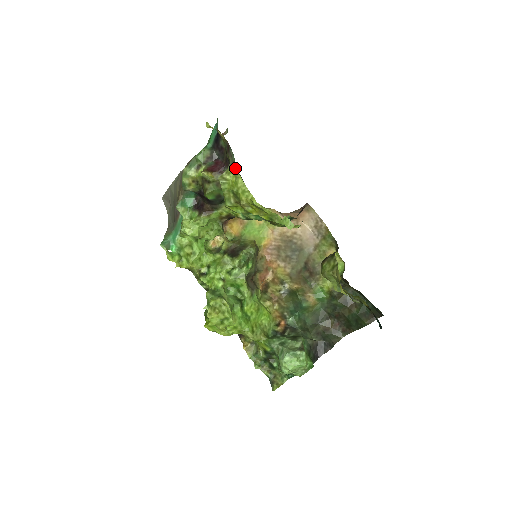
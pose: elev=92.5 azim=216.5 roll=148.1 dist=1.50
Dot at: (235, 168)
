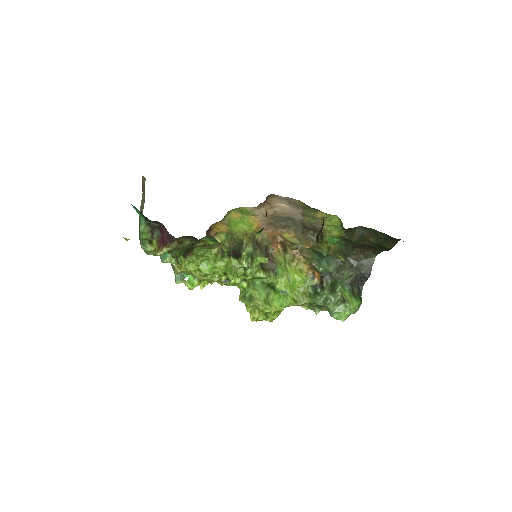
Dot at: (181, 265)
